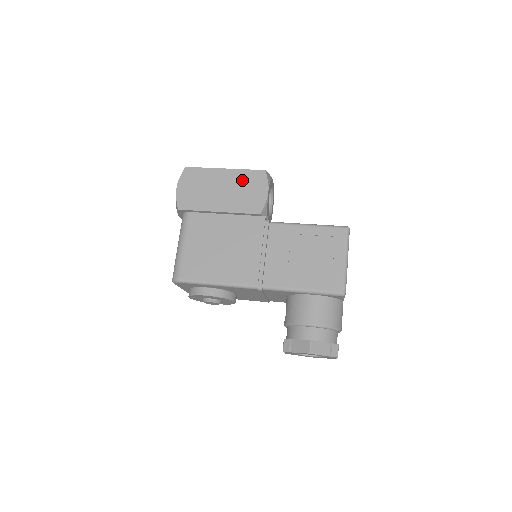
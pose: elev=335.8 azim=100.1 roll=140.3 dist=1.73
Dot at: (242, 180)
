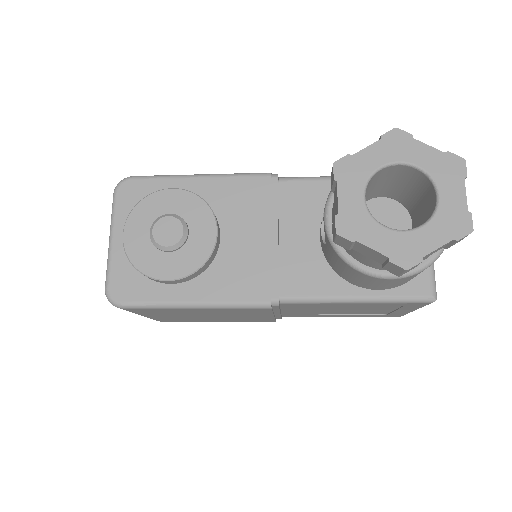
Dot at: occluded
